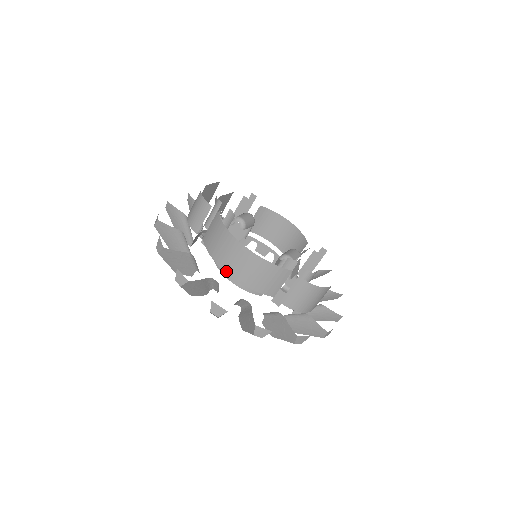
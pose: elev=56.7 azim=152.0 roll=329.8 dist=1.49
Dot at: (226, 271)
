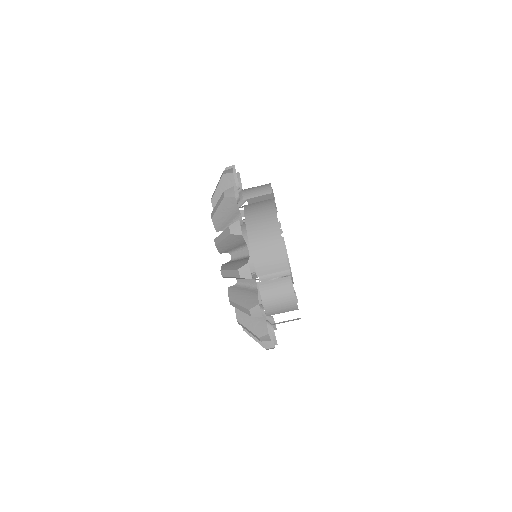
Dot at: (248, 229)
